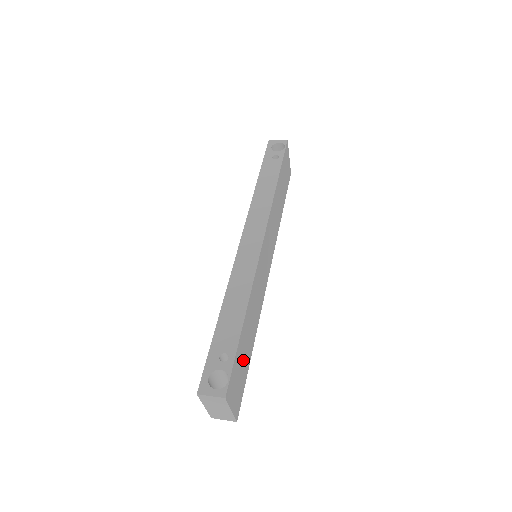
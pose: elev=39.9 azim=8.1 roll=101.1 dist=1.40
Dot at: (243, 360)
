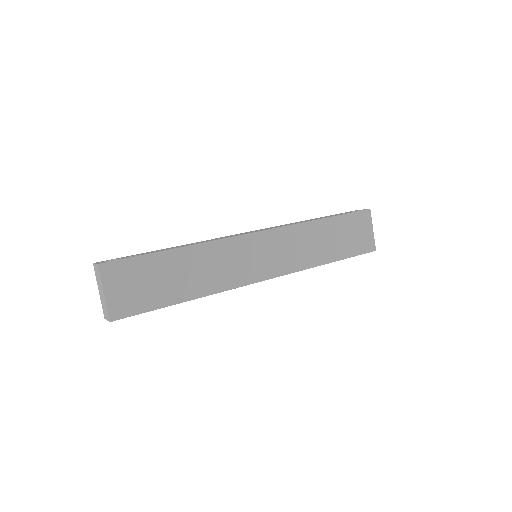
Dot at: (154, 283)
